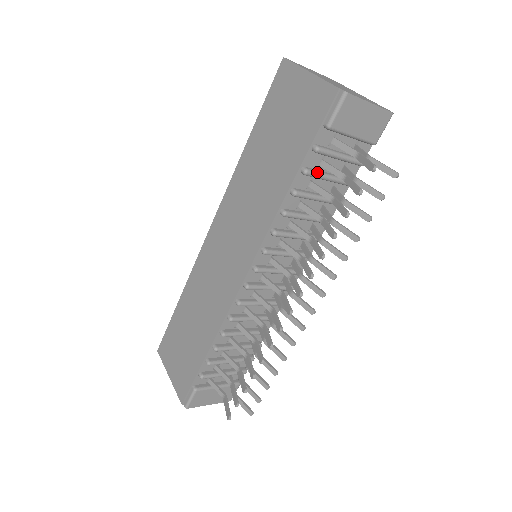
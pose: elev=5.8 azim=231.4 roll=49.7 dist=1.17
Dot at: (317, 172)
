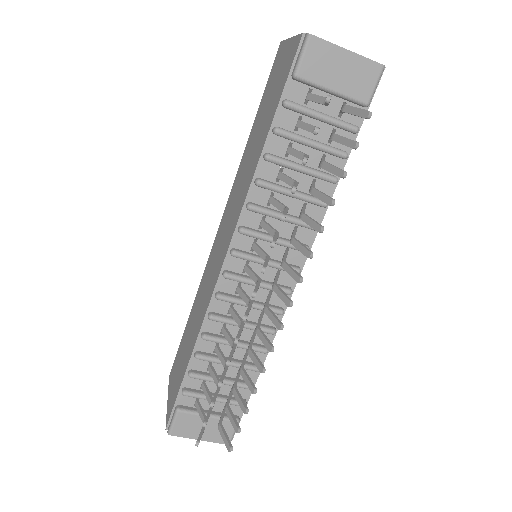
Dot at: (292, 133)
